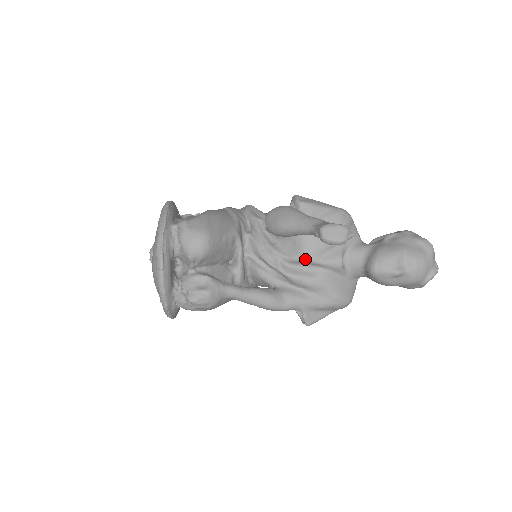
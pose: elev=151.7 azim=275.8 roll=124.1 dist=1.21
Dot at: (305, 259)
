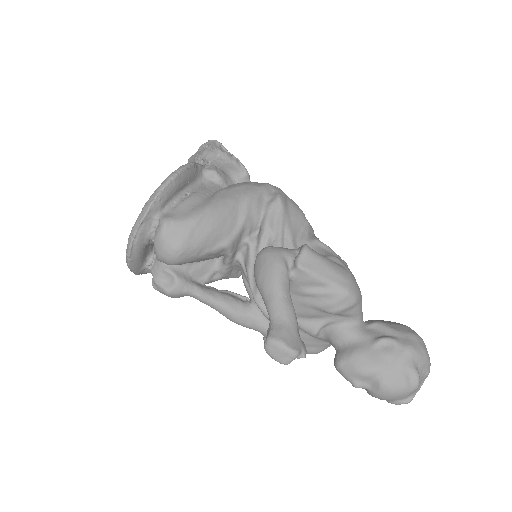
Dot at: occluded
